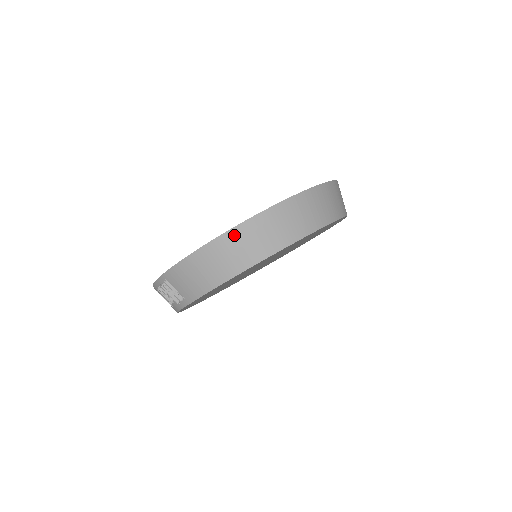
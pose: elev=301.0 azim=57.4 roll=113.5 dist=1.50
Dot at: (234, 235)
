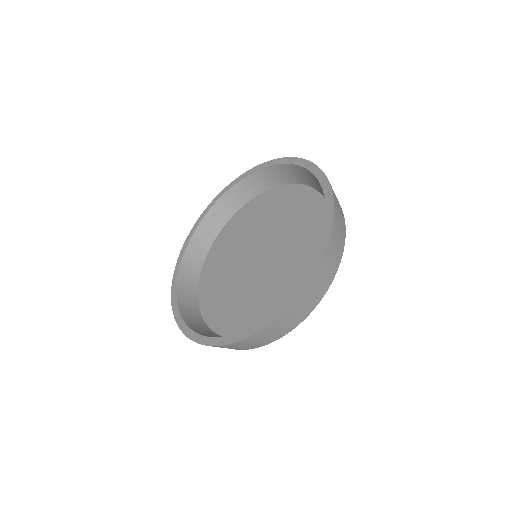
Dot at: (238, 344)
